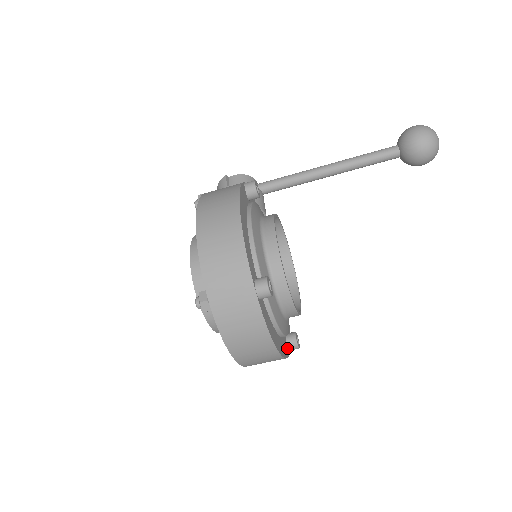
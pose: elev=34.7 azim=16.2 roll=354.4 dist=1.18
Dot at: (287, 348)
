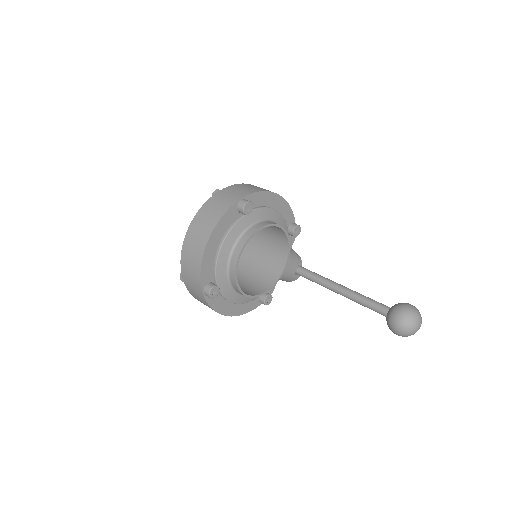
Dot at: (206, 283)
